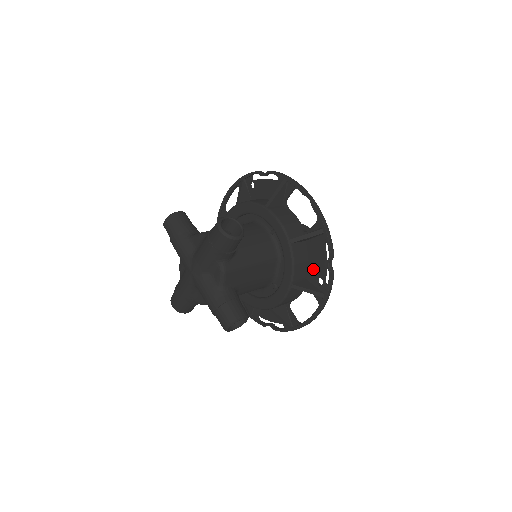
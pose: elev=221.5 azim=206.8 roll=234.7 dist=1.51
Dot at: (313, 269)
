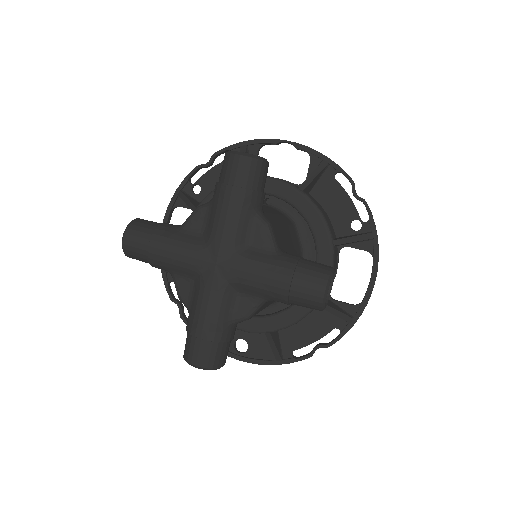
Dot at: (338, 218)
